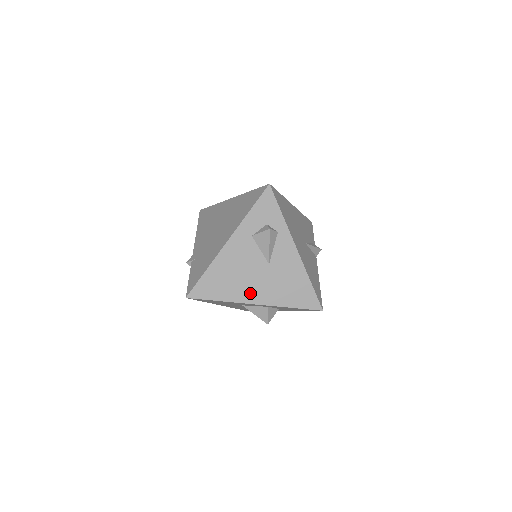
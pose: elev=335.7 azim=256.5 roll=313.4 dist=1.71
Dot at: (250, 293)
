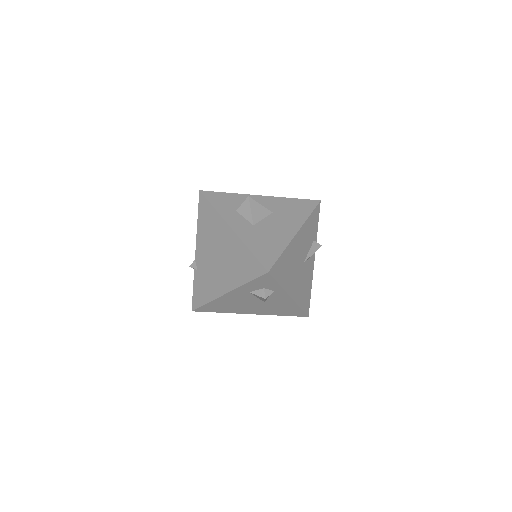
Dot at: (247, 311)
